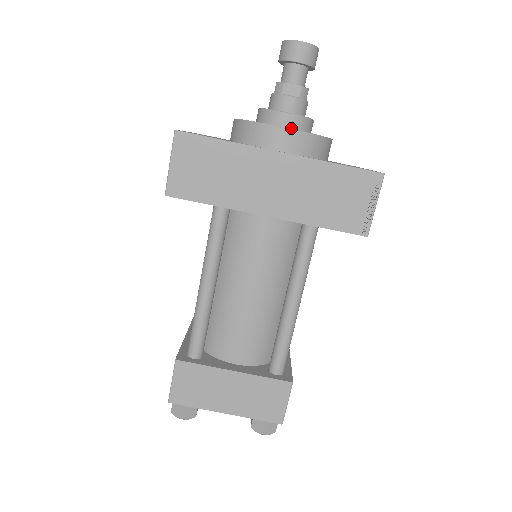
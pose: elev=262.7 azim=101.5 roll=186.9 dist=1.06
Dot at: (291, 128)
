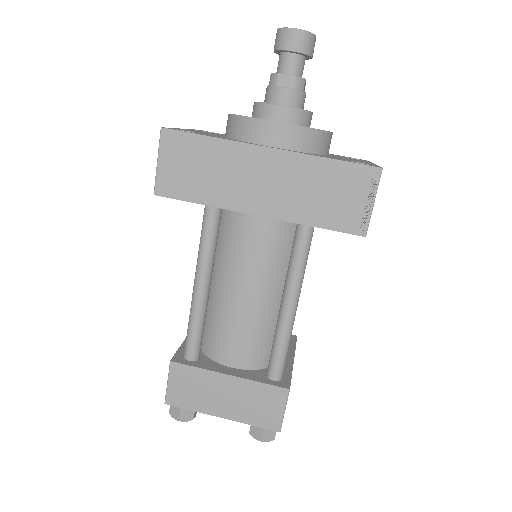
Dot at: (285, 121)
